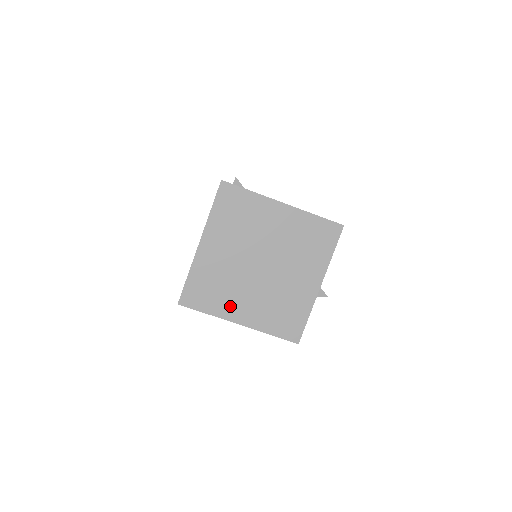
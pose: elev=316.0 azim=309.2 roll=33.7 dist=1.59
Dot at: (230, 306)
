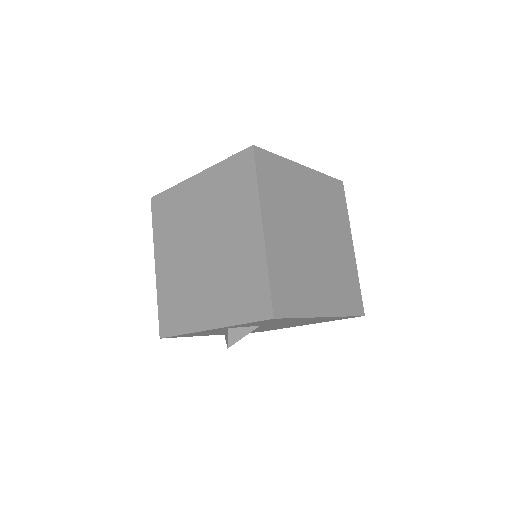
Dot at: (312, 298)
